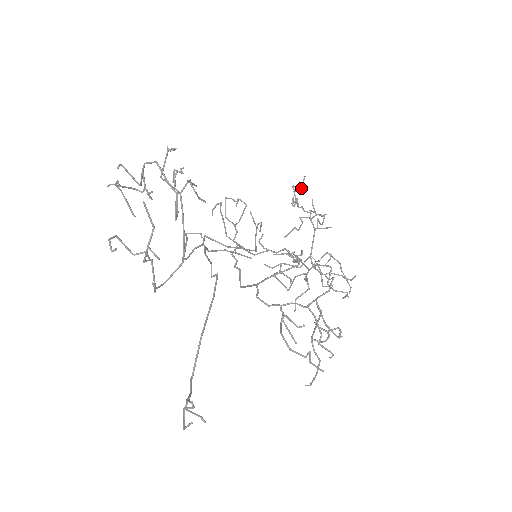
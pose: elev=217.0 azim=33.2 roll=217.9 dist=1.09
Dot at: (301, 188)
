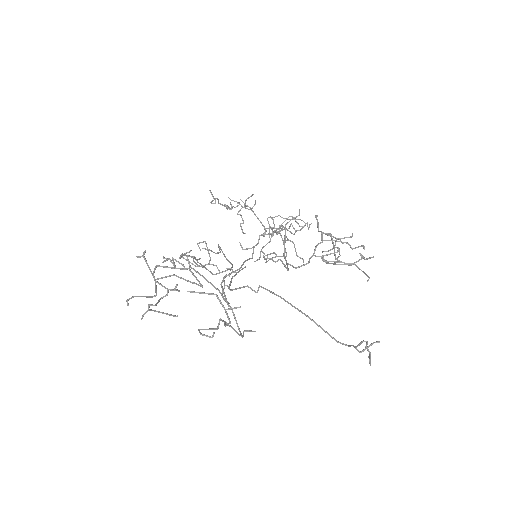
Dot at: (216, 198)
